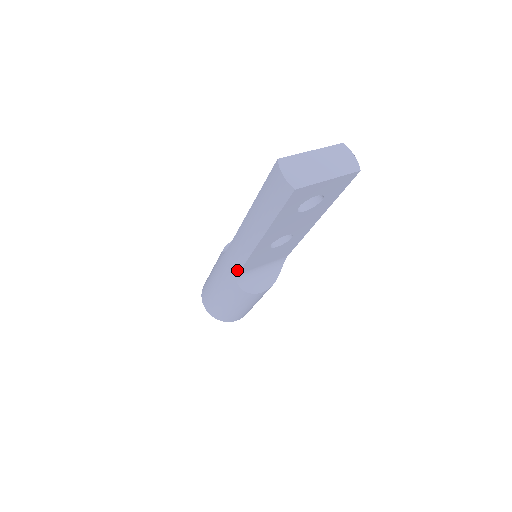
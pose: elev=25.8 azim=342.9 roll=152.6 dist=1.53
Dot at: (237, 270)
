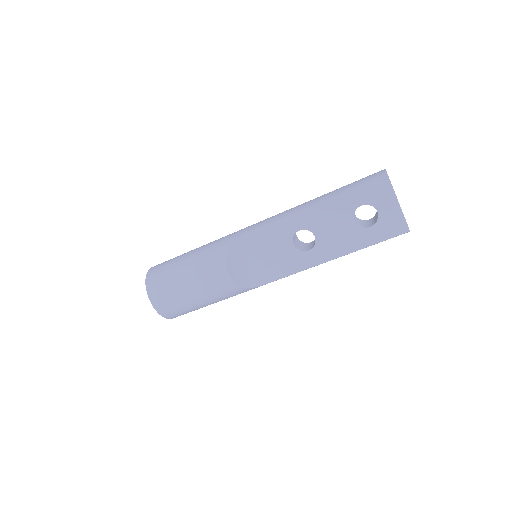
Dot at: (251, 230)
